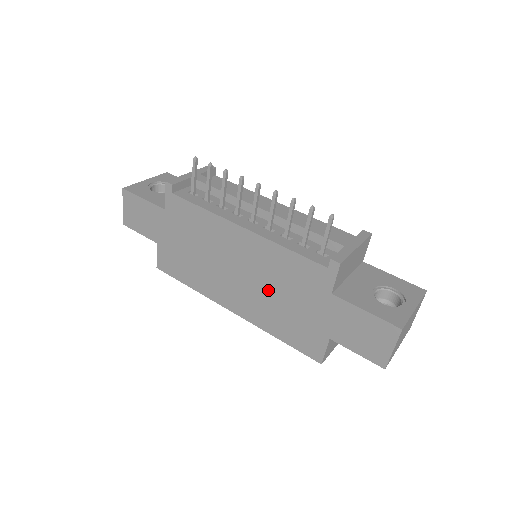
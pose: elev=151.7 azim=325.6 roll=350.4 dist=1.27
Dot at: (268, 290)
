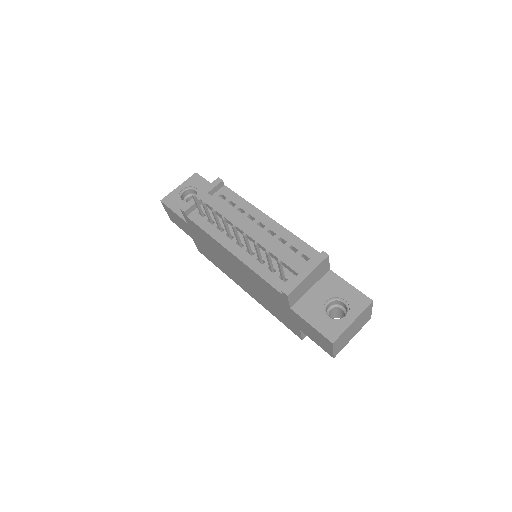
Dot at: (259, 291)
